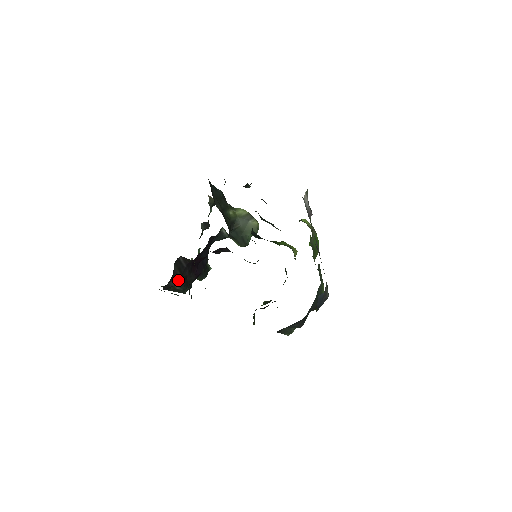
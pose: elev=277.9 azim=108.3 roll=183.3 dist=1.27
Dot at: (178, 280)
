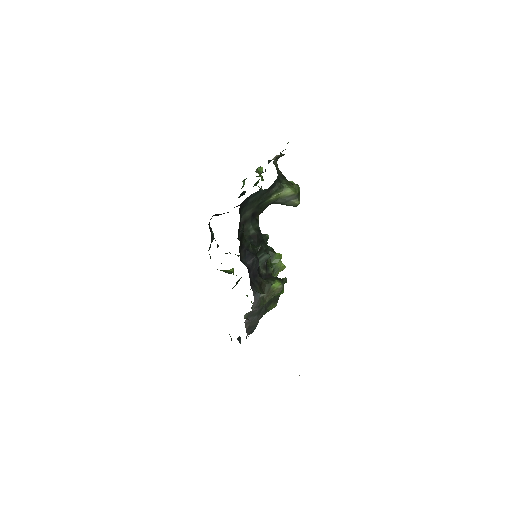
Dot at: occluded
